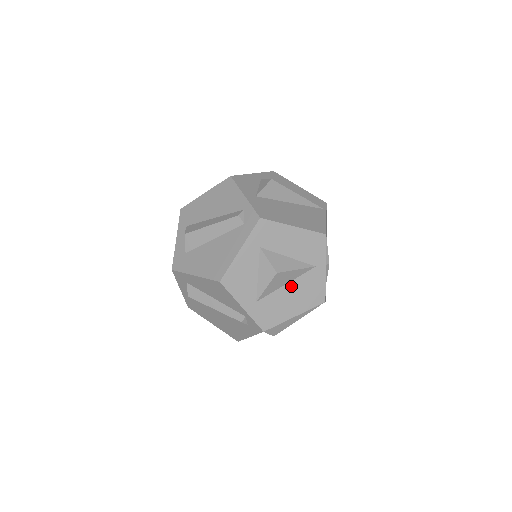
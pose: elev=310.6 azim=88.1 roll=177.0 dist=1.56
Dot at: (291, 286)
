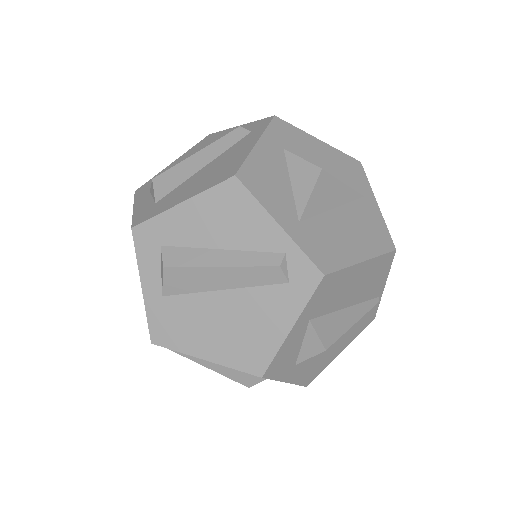
Dot at: (342, 213)
